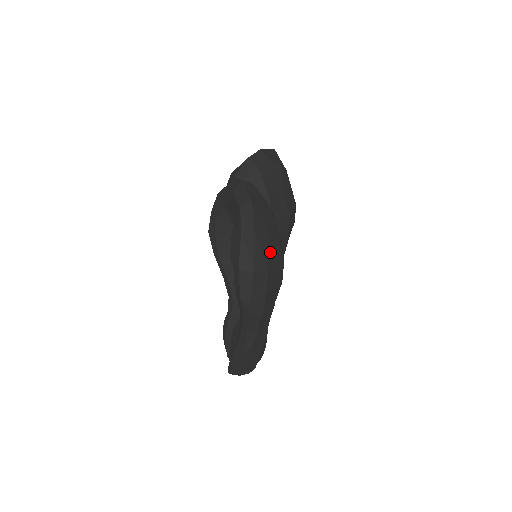
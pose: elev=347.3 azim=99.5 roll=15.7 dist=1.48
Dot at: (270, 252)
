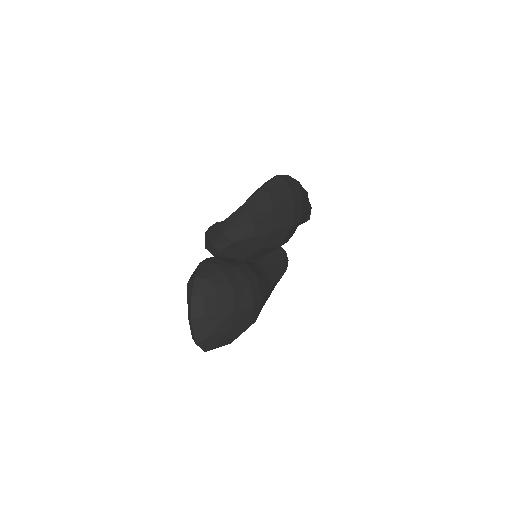
Dot at: (228, 341)
